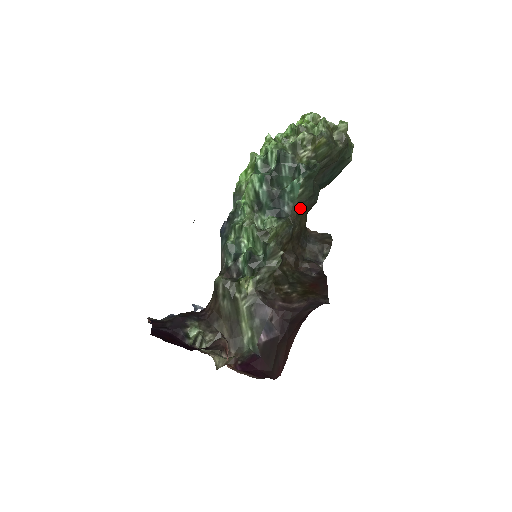
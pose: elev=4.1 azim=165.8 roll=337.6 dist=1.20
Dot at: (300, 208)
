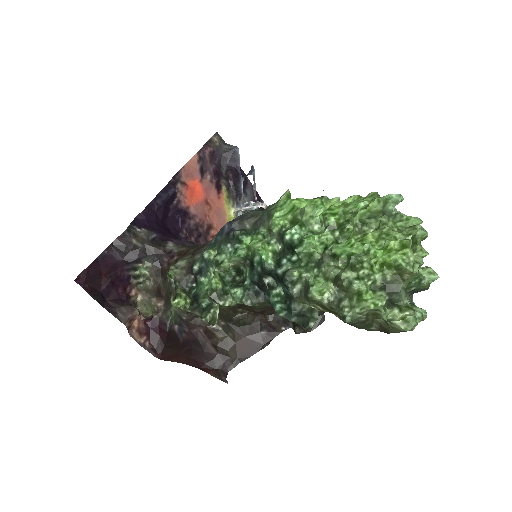
Dot at: occluded
